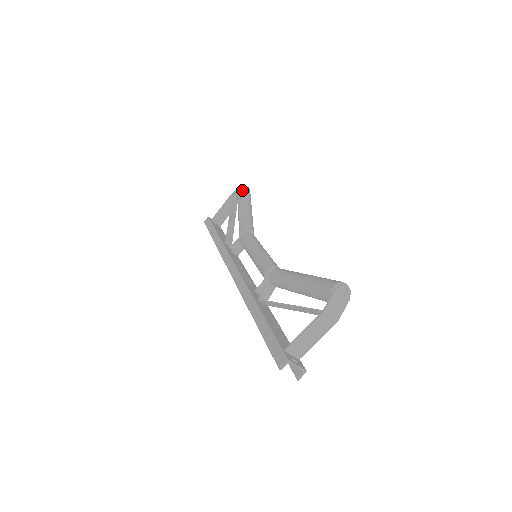
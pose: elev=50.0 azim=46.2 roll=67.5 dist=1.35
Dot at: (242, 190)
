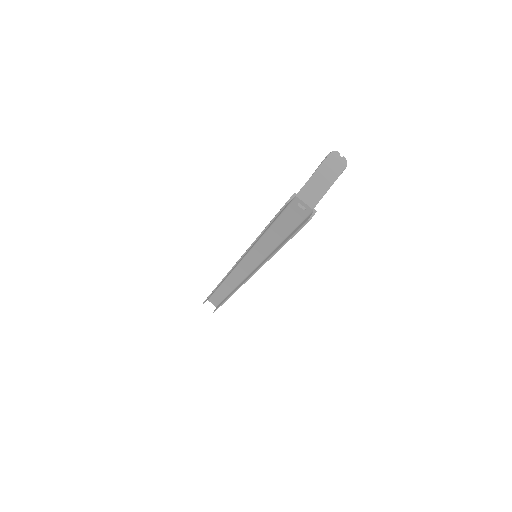
Dot at: occluded
